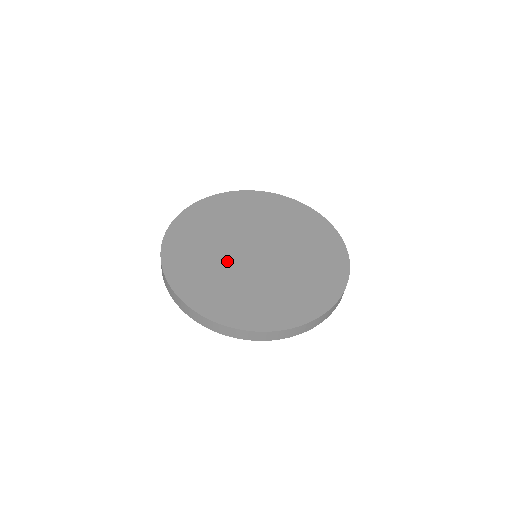
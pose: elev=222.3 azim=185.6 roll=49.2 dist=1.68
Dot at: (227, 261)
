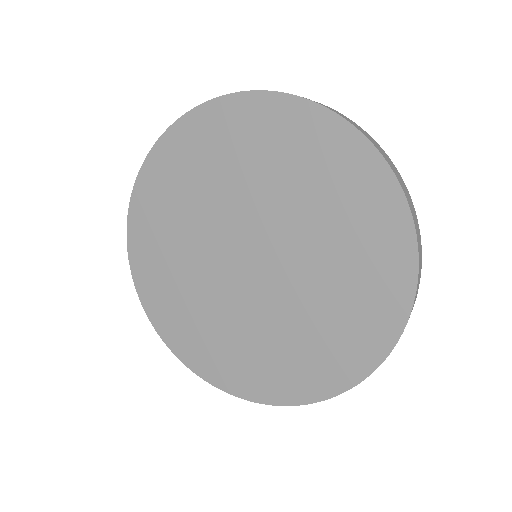
Dot at: (203, 249)
